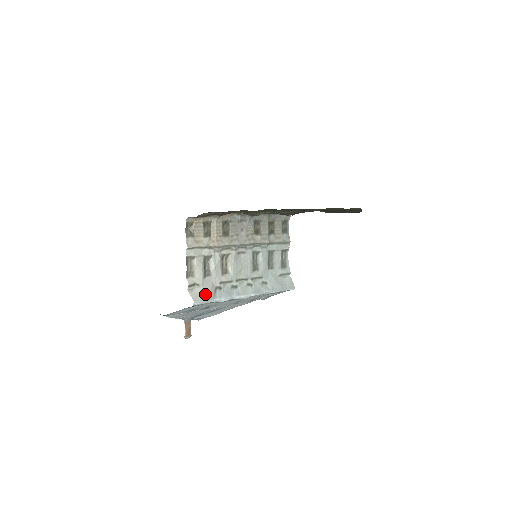
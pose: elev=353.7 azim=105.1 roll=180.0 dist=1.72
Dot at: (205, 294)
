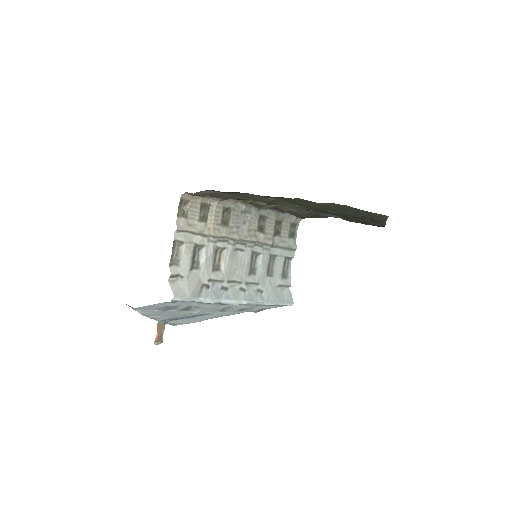
Dot at: (189, 290)
